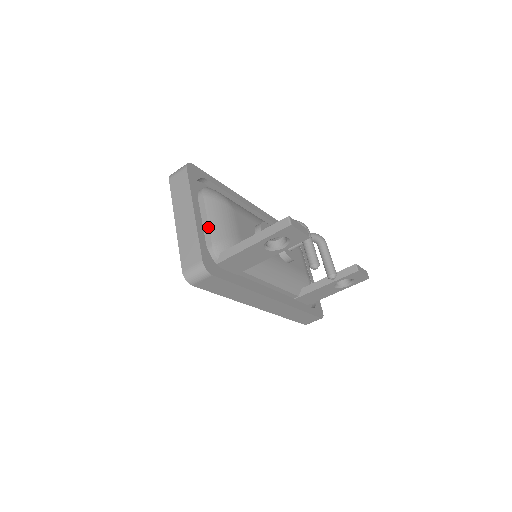
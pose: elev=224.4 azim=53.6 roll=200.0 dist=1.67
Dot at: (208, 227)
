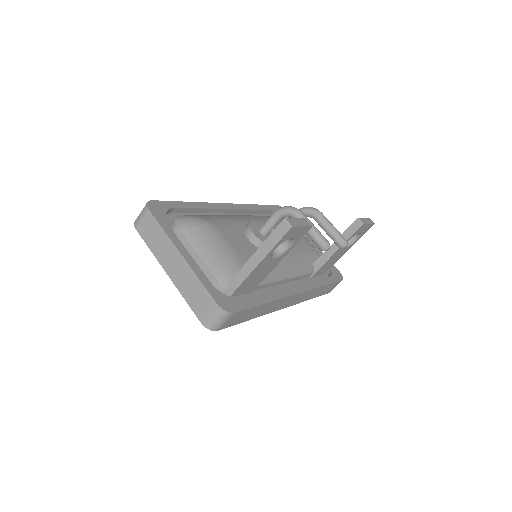
Dot at: (202, 262)
